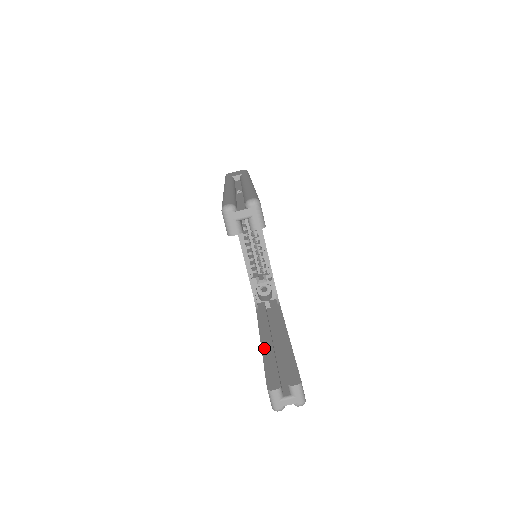
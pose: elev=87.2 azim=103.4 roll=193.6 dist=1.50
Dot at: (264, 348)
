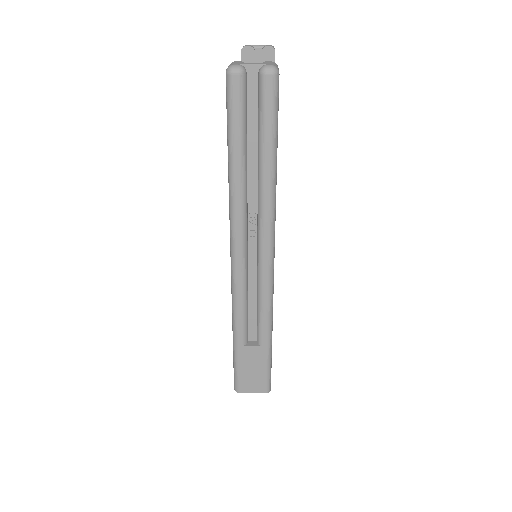
Dot at: occluded
